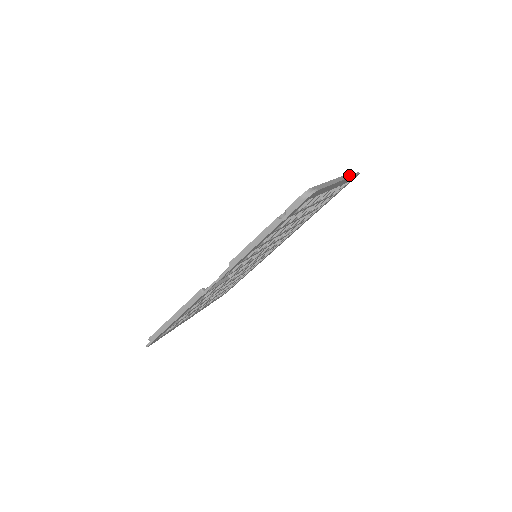
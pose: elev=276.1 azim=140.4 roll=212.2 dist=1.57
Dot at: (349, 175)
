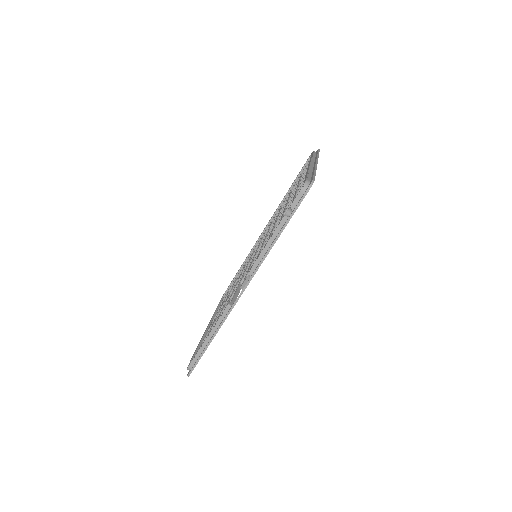
Dot at: (317, 155)
